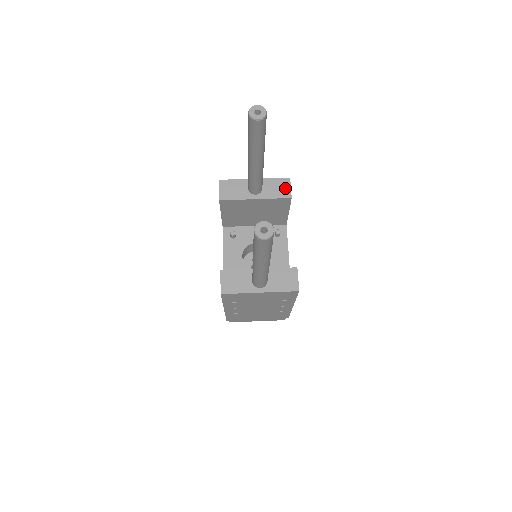
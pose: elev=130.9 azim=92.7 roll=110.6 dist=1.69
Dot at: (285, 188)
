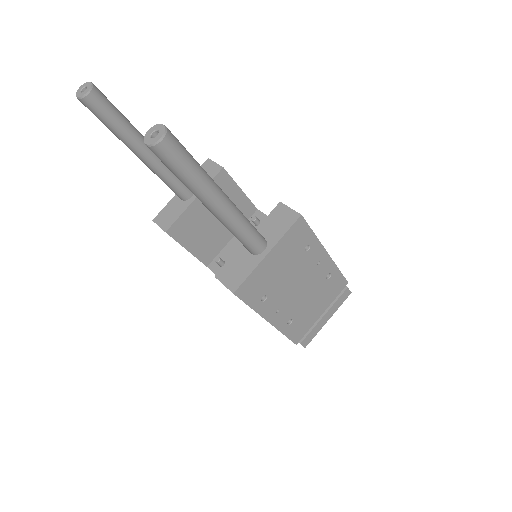
Dot at: (211, 168)
